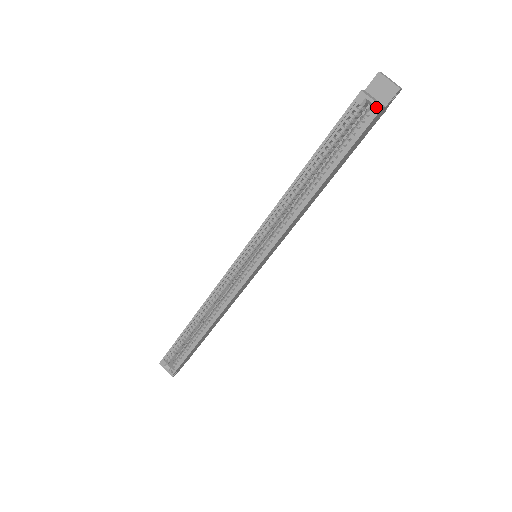
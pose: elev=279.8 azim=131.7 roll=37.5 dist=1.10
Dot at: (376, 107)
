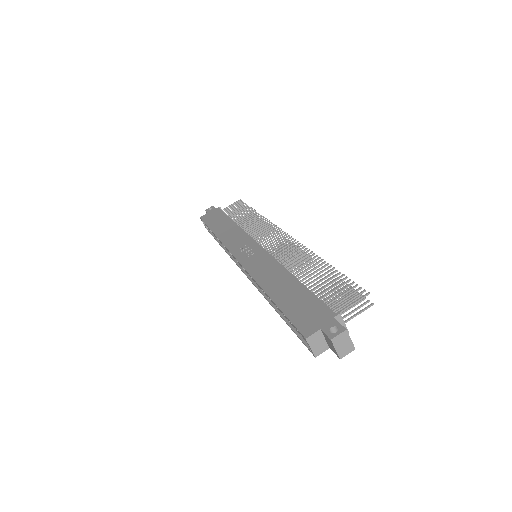
Dot at: (319, 346)
